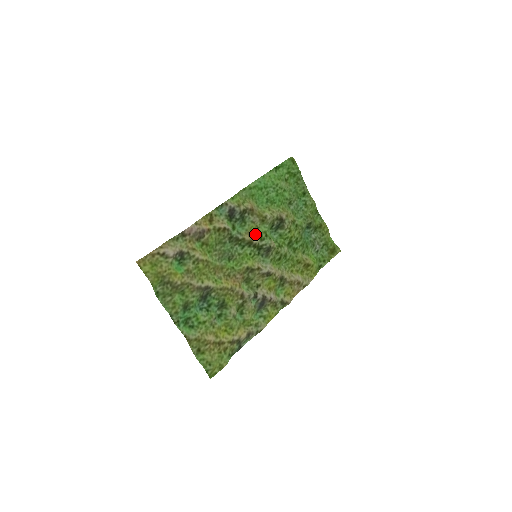
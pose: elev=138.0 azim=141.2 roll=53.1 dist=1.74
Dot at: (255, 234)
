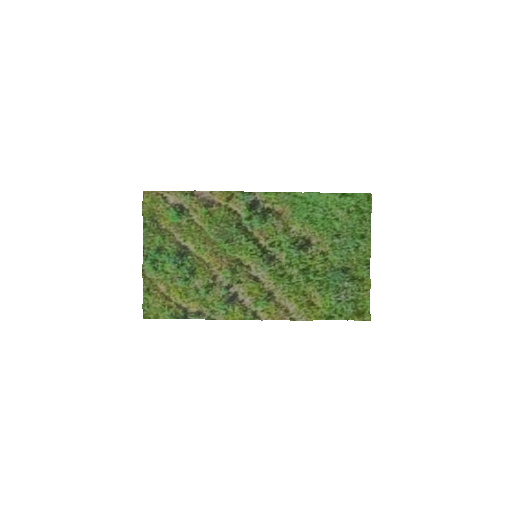
Dot at: (268, 237)
